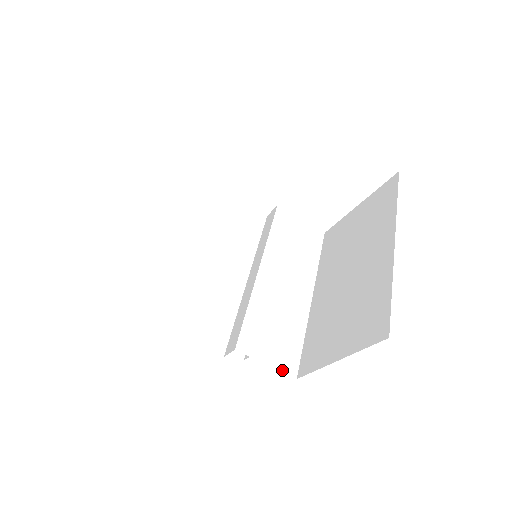
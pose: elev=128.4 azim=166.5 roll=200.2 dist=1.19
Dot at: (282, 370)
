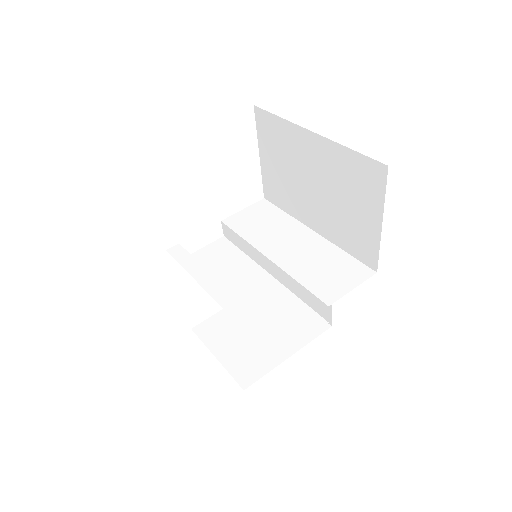
Dot at: (364, 280)
